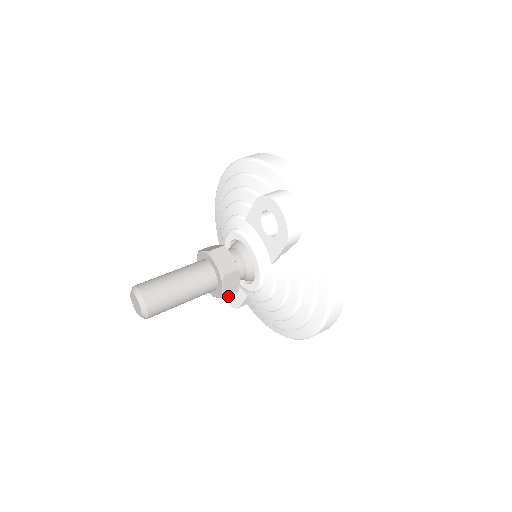
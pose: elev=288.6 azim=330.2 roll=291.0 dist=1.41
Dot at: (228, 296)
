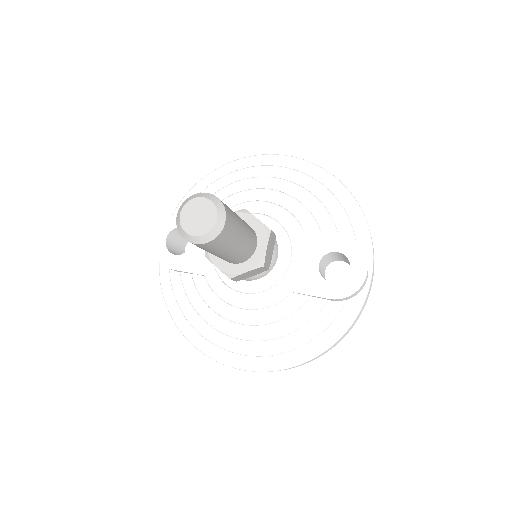
Dot at: (165, 245)
